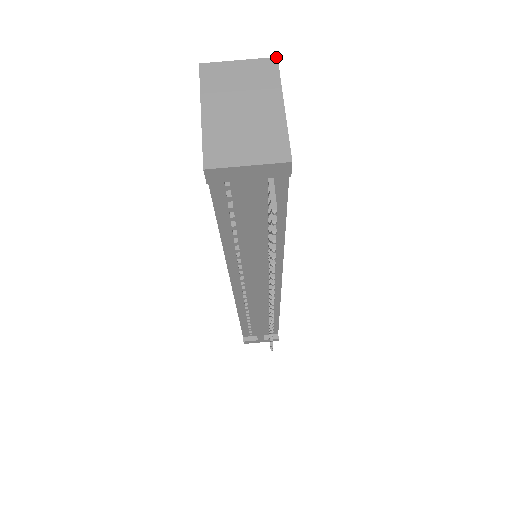
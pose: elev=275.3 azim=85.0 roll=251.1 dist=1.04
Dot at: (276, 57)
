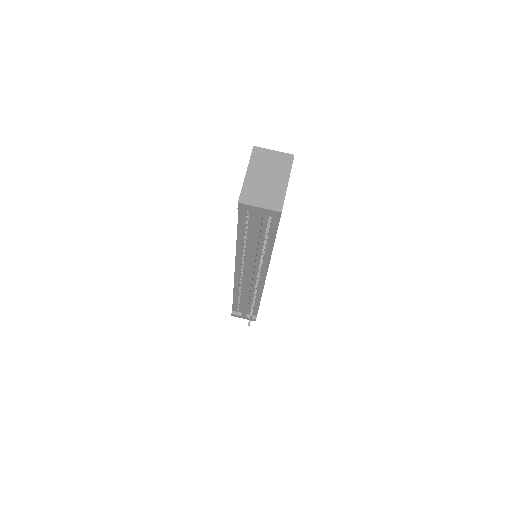
Dot at: occluded
